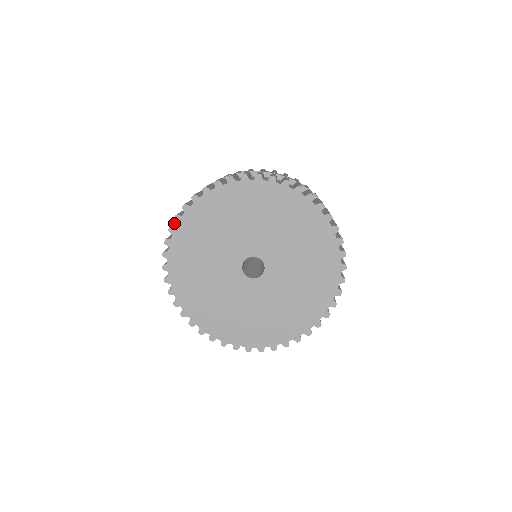
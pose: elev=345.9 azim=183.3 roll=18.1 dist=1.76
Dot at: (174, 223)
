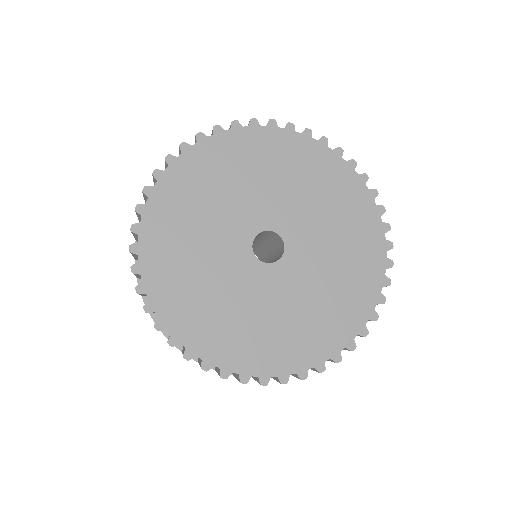
Dot at: occluded
